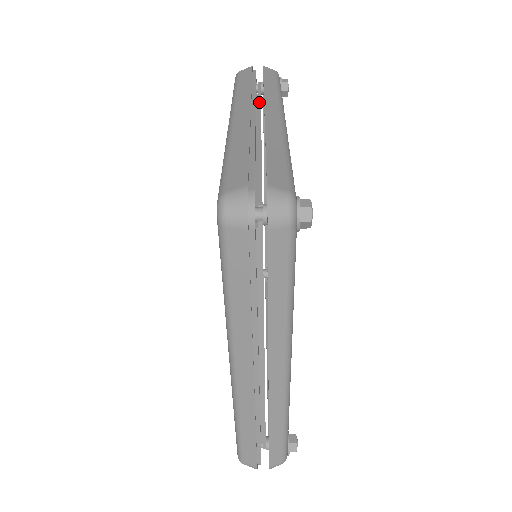
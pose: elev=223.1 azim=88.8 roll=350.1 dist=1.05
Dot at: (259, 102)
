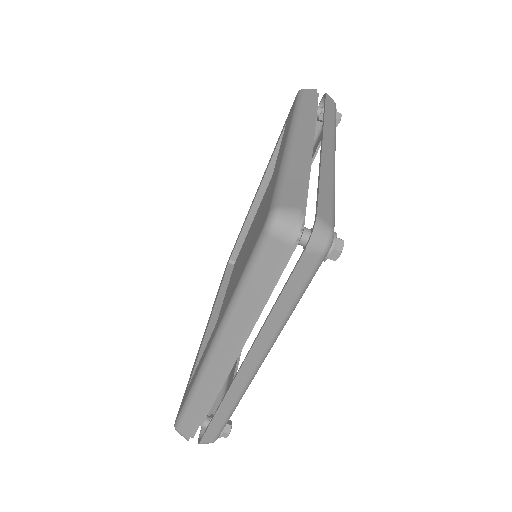
Dot at: occluded
